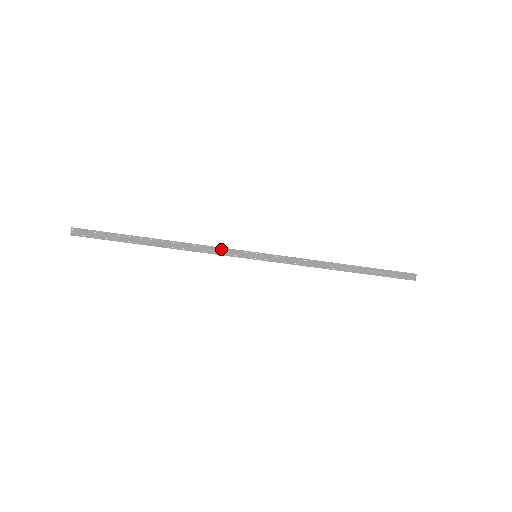
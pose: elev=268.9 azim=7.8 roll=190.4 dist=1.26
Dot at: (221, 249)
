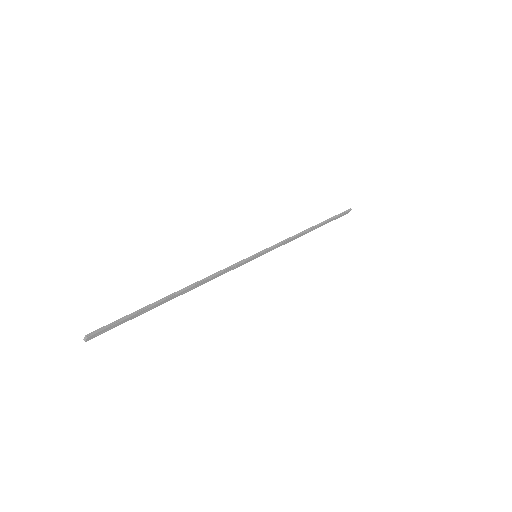
Dot at: (232, 268)
